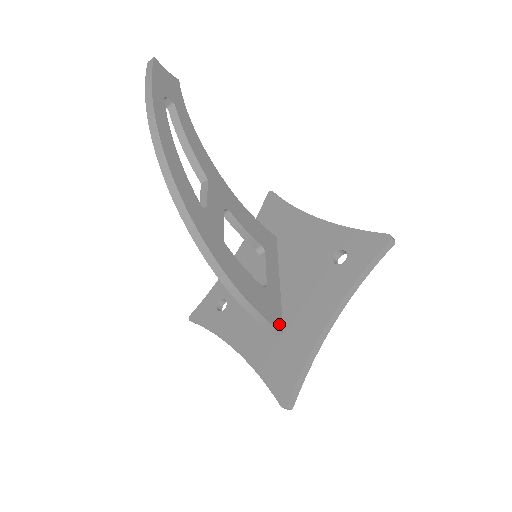
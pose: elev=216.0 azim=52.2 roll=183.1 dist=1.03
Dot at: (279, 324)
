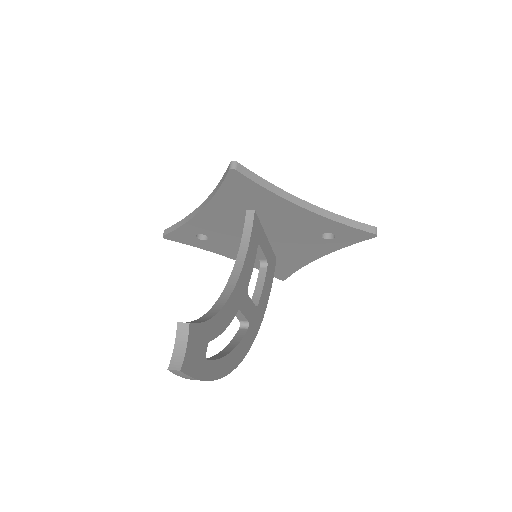
Dot at: (275, 261)
